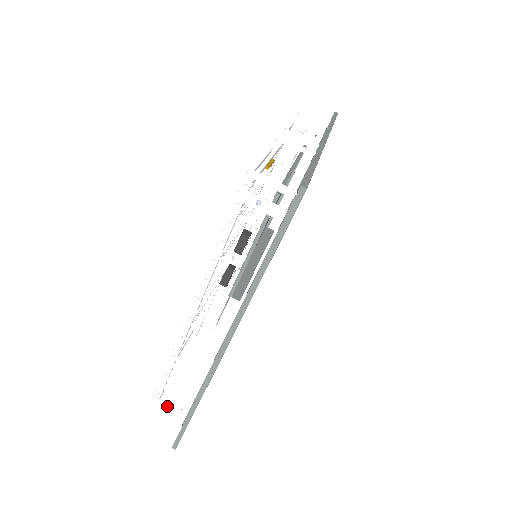
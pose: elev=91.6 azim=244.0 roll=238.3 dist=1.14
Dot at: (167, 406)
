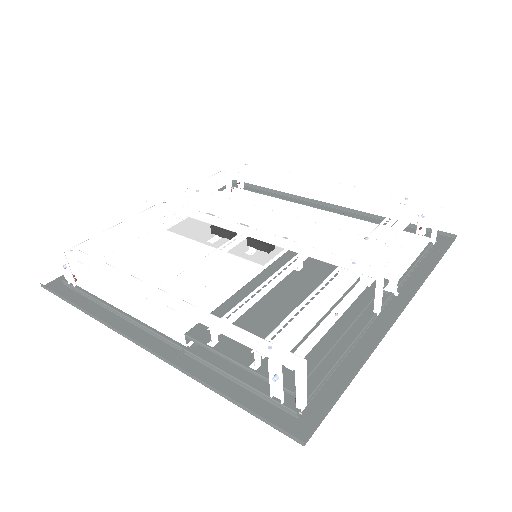
Dot at: (67, 267)
